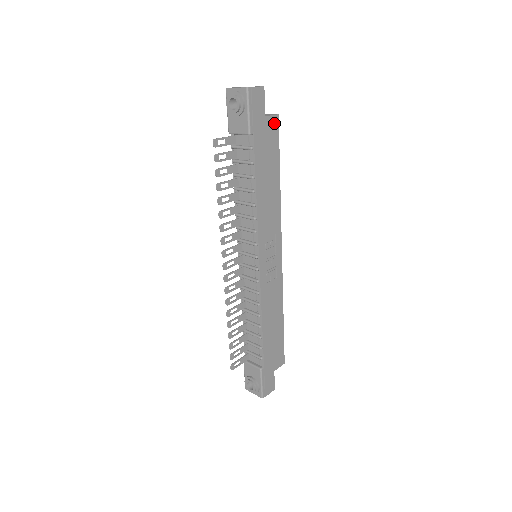
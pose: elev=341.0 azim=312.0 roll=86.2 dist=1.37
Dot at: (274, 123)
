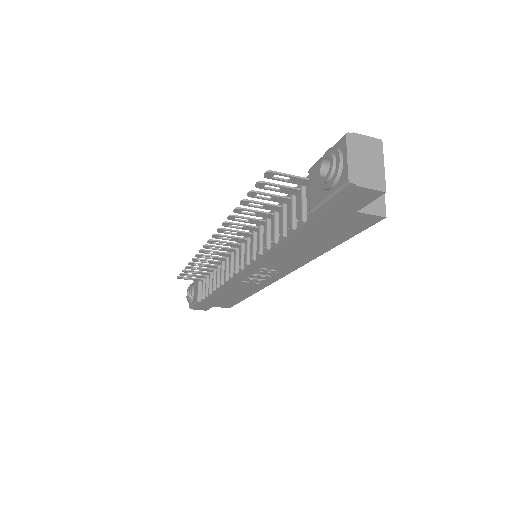
Dot at: (369, 220)
